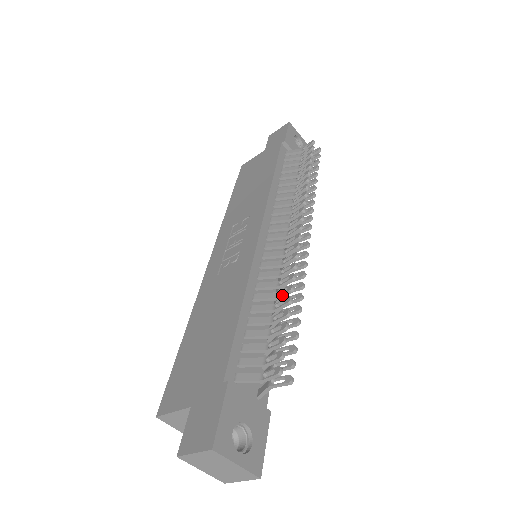
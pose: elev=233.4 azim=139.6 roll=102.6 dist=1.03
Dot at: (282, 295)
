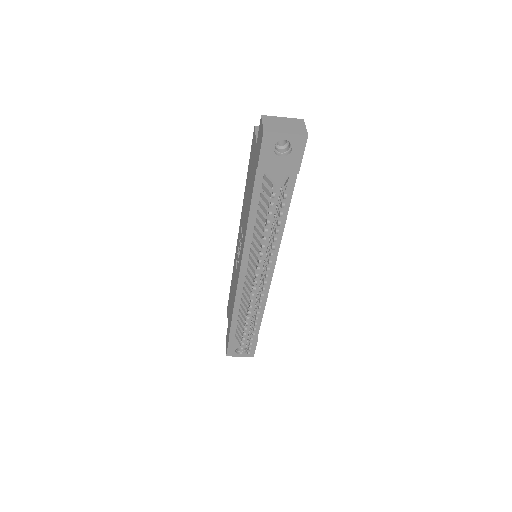
Dot at: (246, 320)
